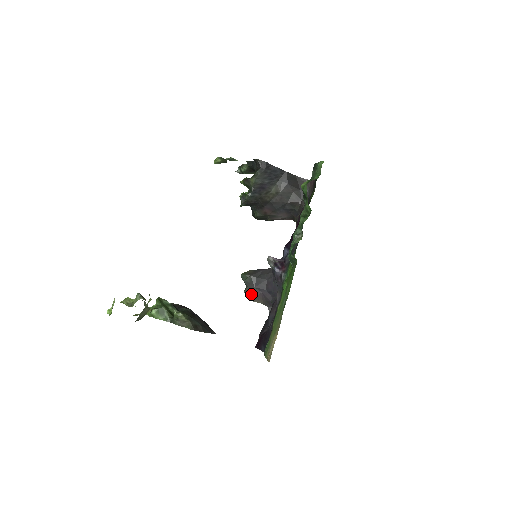
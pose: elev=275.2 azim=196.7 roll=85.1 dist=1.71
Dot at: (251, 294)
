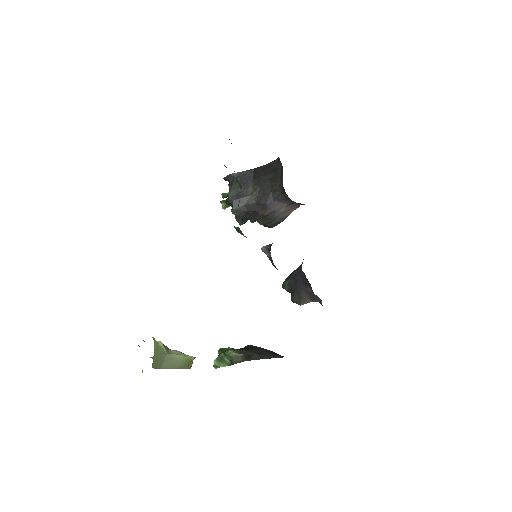
Dot at: (297, 298)
